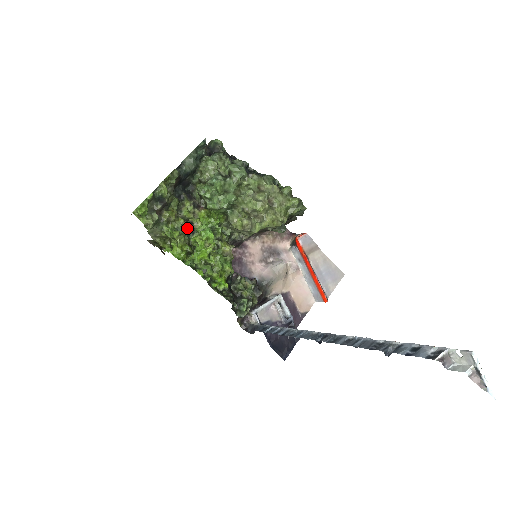
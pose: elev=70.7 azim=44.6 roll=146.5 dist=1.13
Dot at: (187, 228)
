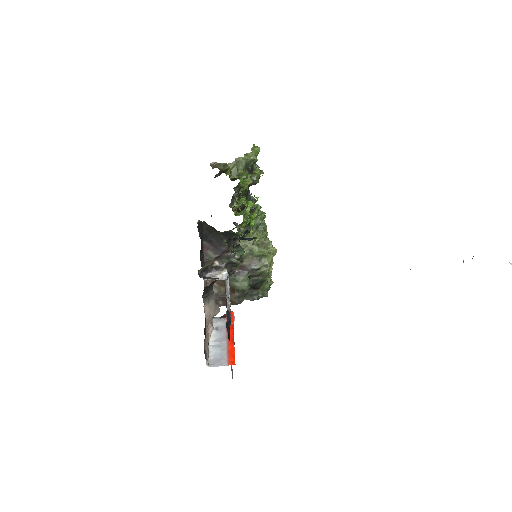
Dot at: (239, 194)
